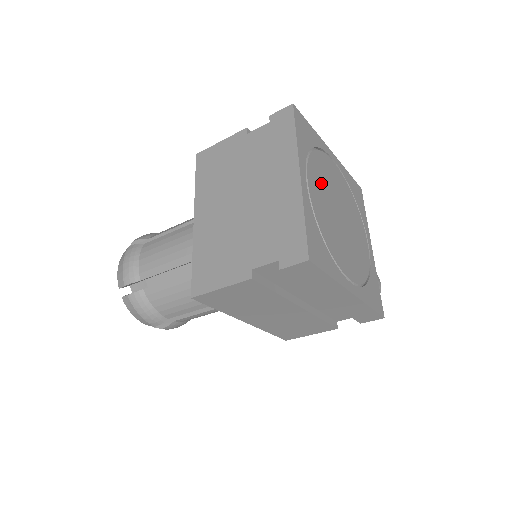
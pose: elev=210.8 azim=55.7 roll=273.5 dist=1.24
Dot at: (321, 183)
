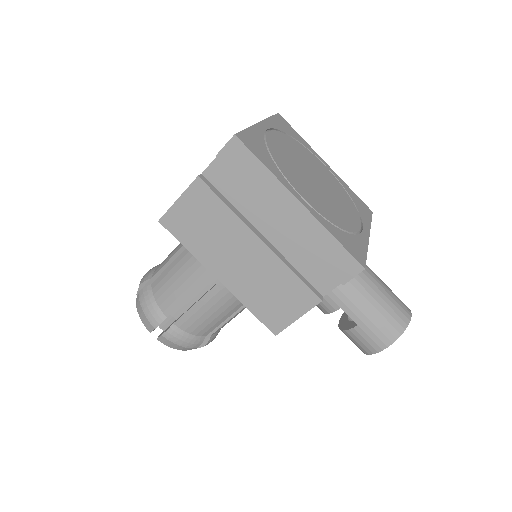
Dot at: (292, 149)
